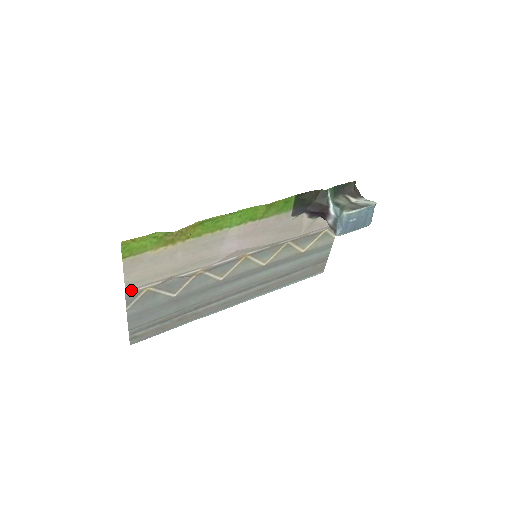
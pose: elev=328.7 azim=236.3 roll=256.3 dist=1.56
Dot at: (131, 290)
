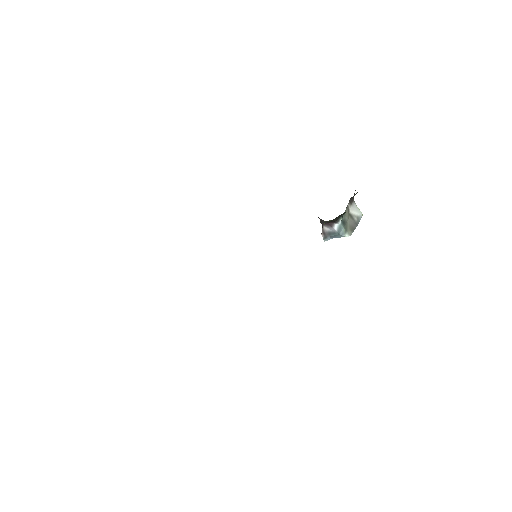
Dot at: occluded
